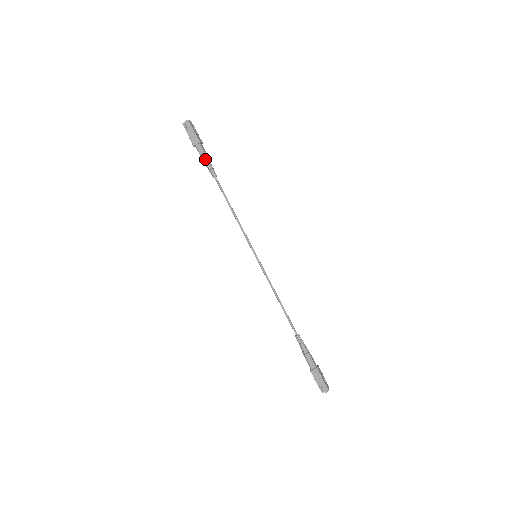
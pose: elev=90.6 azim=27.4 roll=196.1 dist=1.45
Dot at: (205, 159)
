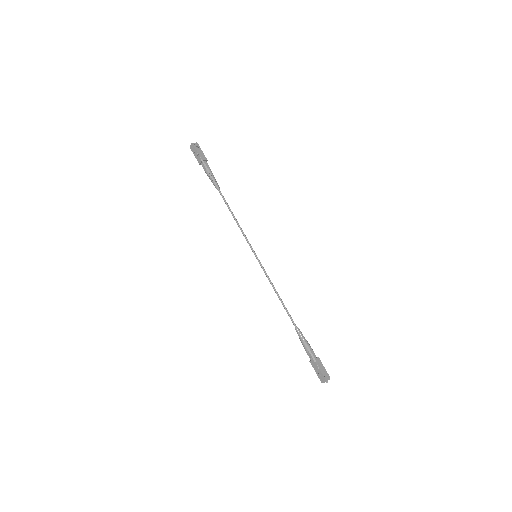
Dot at: (212, 173)
